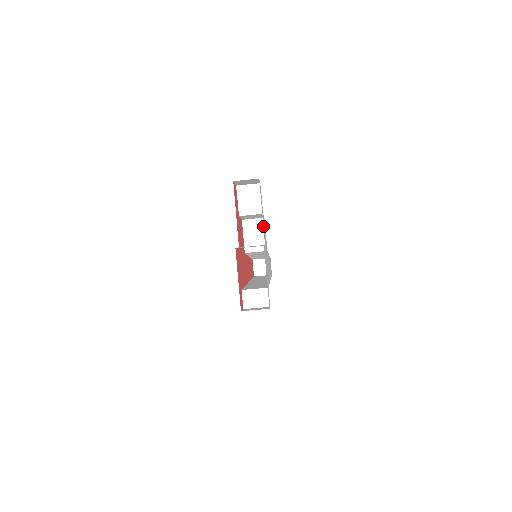
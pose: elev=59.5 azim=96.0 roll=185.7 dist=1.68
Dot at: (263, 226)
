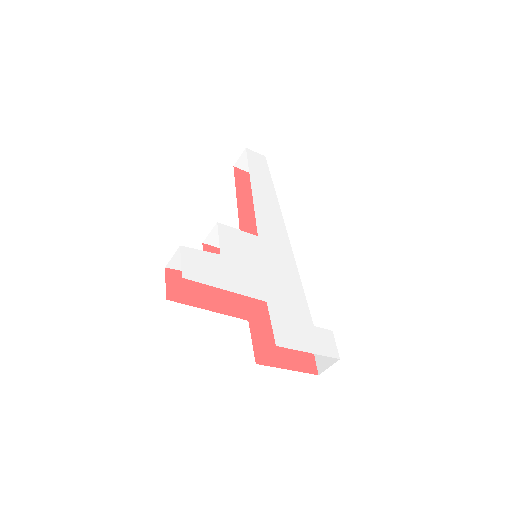
Dot at: (242, 292)
